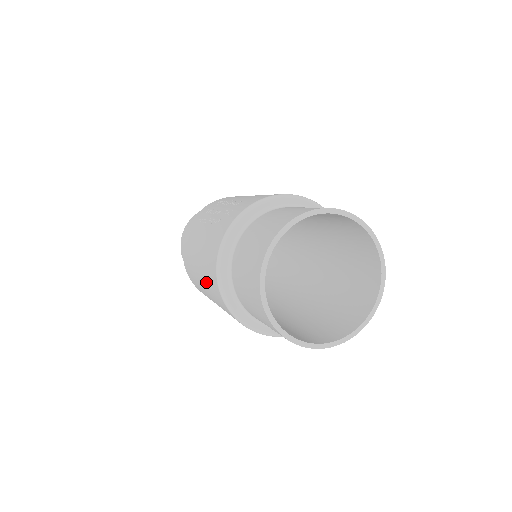
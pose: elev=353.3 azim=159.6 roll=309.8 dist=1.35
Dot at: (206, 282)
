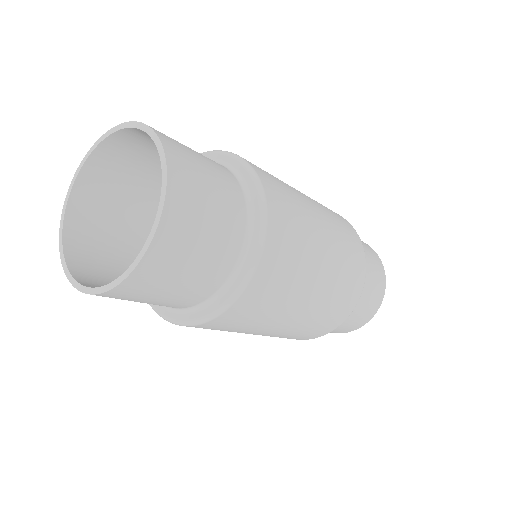
Dot at: occluded
